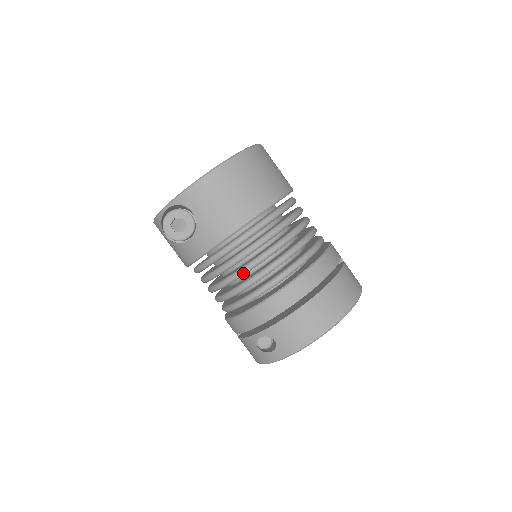
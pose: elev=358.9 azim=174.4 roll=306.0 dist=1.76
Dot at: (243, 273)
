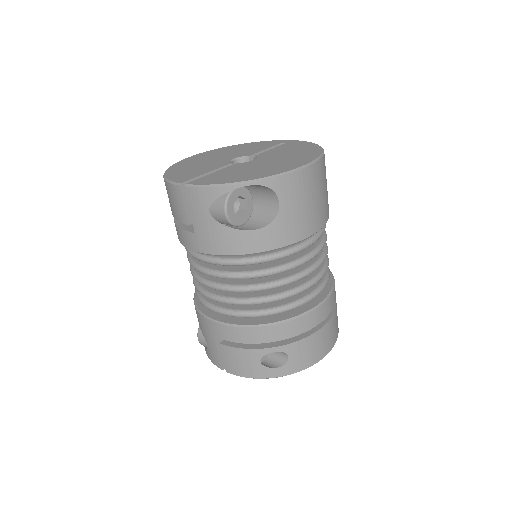
Dot at: (291, 282)
